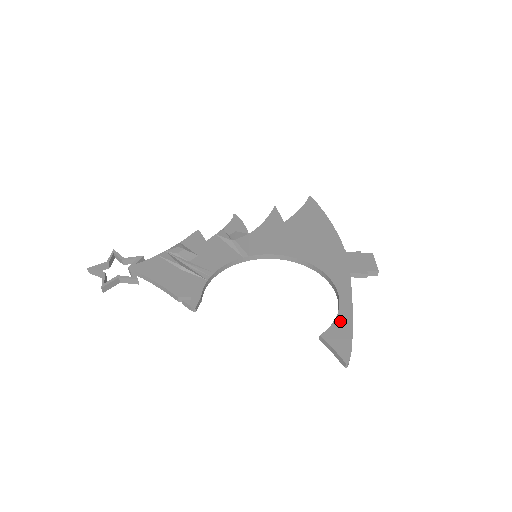
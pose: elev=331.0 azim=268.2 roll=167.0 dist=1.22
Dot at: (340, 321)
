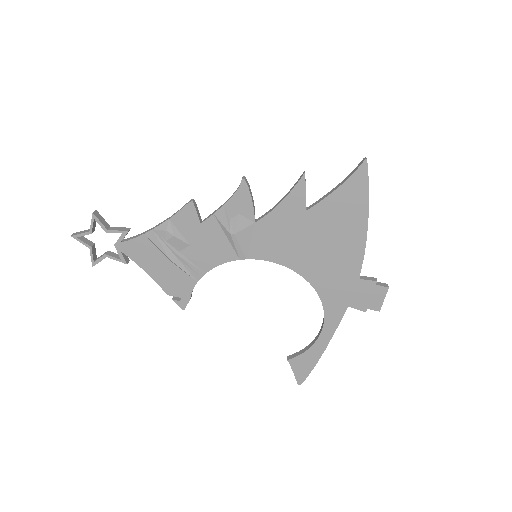
Dot at: (310, 353)
